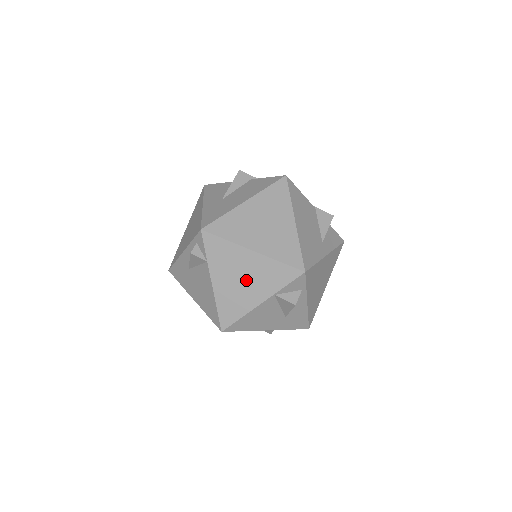
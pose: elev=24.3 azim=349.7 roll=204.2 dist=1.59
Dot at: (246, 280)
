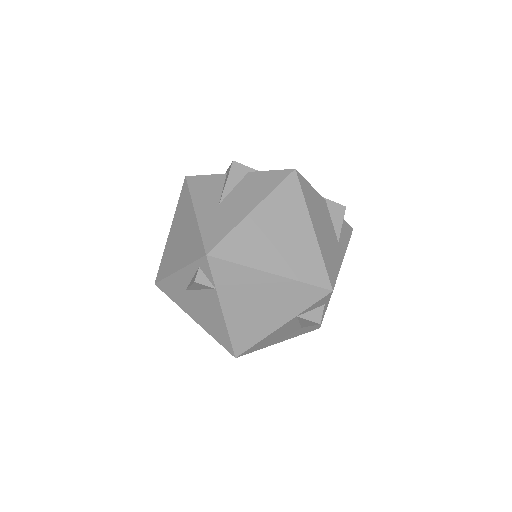
Dot at: (263, 305)
